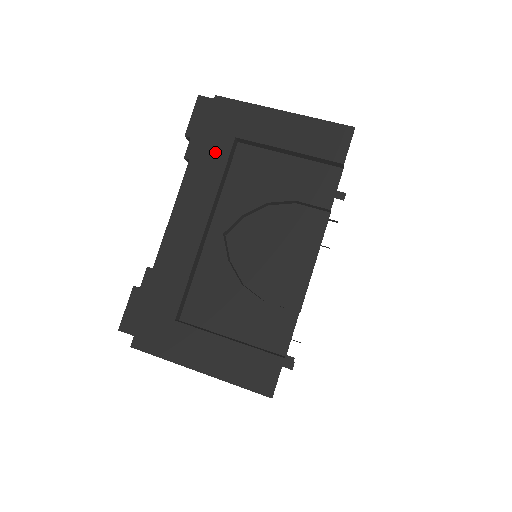
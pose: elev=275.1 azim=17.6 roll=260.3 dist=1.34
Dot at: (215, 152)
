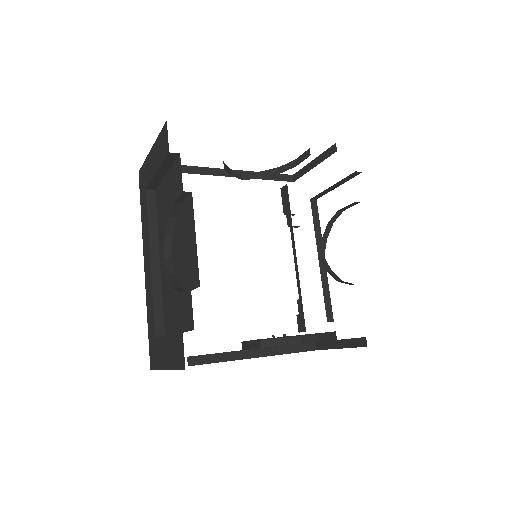
Dot at: (144, 208)
